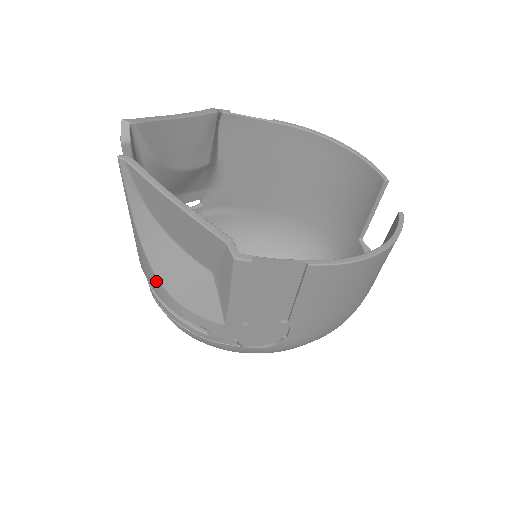
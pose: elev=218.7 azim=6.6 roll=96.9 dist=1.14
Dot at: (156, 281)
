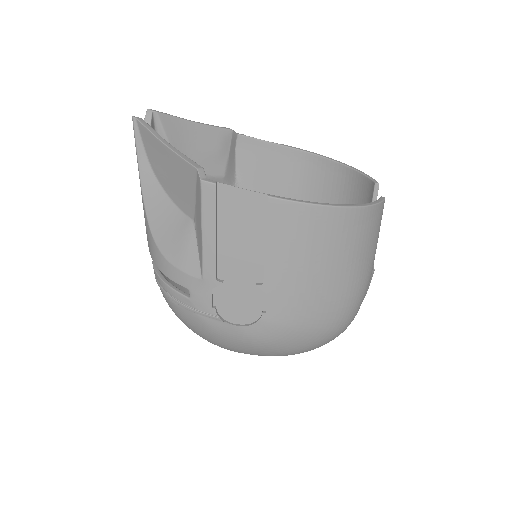
Dot at: (152, 241)
